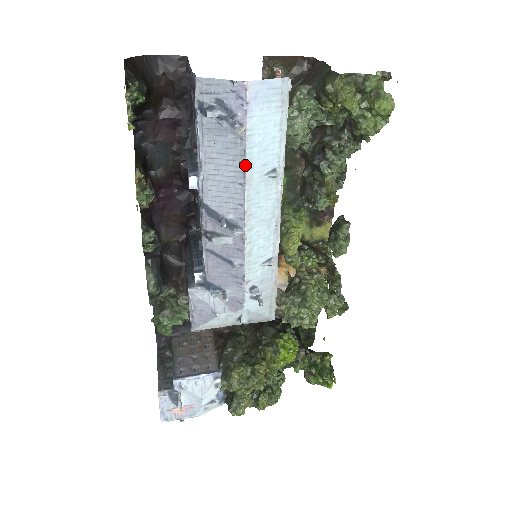
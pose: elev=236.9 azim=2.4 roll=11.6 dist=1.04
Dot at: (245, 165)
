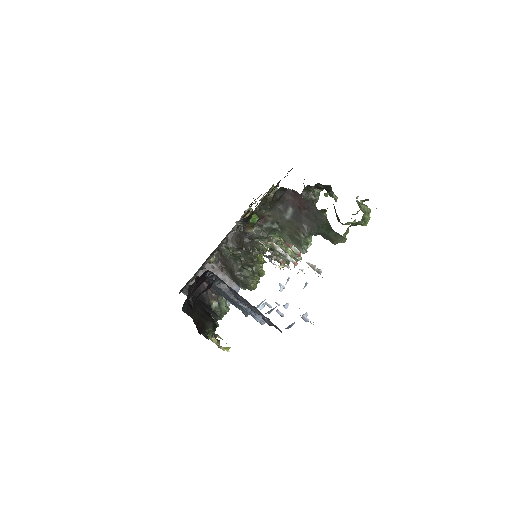
Dot at: occluded
